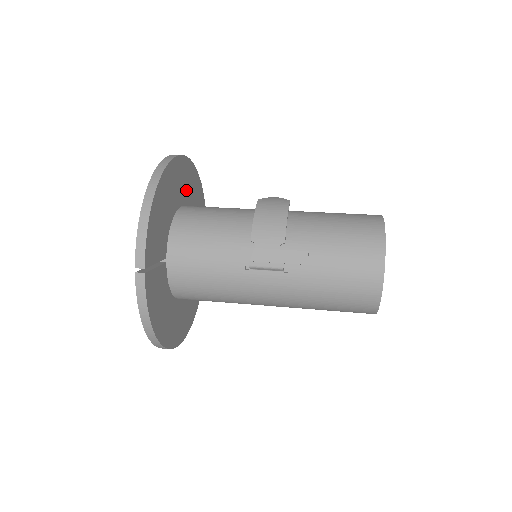
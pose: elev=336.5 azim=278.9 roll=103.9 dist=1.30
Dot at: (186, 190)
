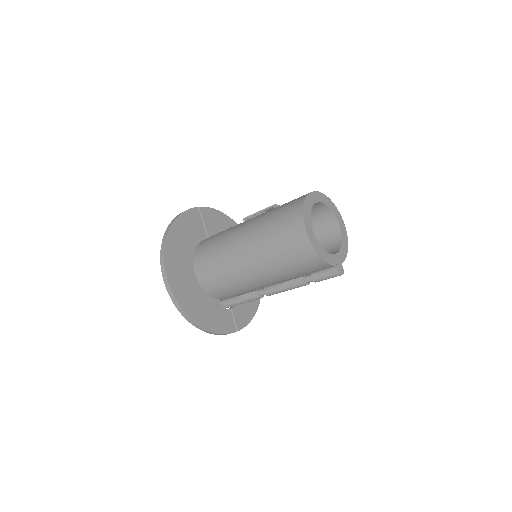
Dot at: occluded
